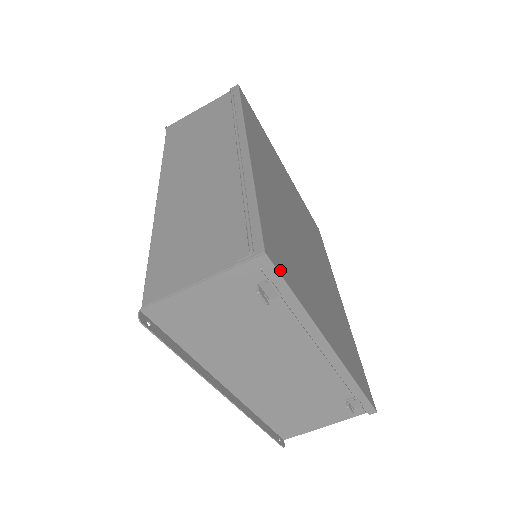
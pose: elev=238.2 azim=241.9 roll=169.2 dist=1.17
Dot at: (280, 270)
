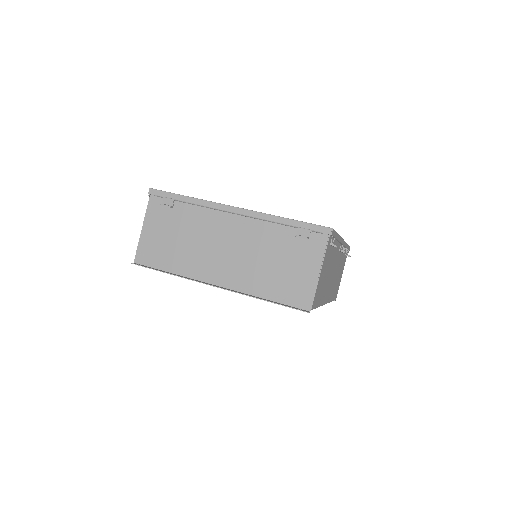
Dot at: (168, 192)
